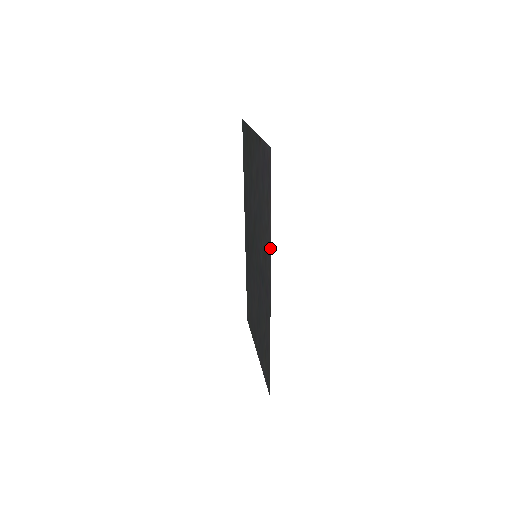
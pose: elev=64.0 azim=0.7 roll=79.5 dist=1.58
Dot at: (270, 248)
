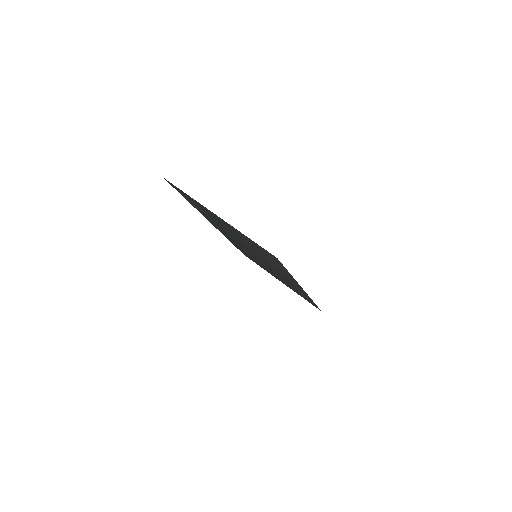
Dot at: (297, 282)
